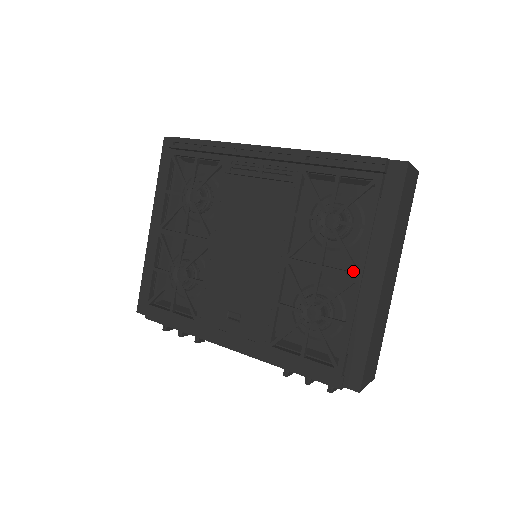
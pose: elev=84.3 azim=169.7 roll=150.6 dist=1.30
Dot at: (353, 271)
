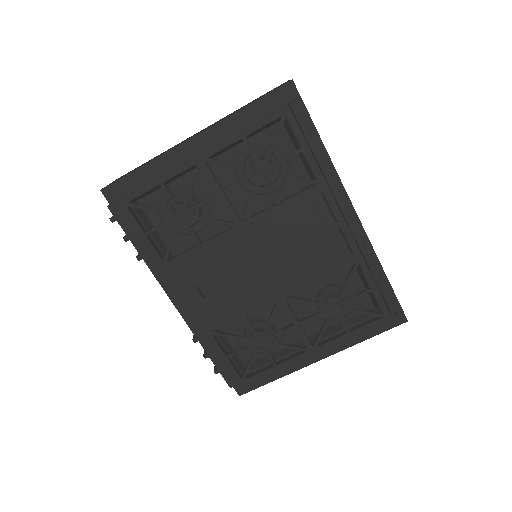
Dot at: (313, 346)
